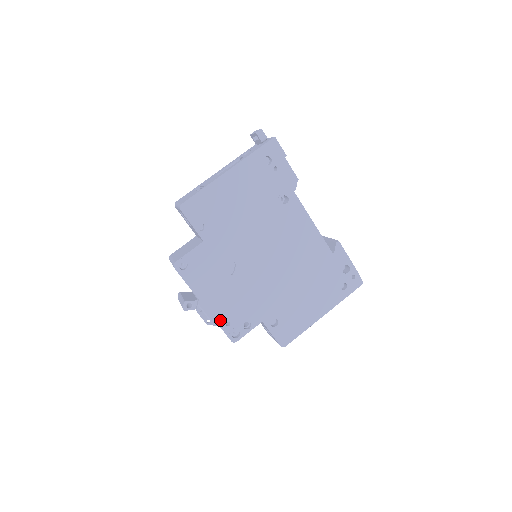
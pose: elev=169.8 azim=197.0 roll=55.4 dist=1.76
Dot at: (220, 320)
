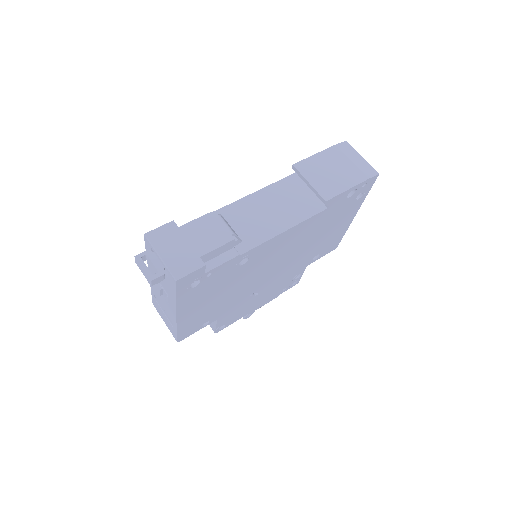
Dot at: (276, 295)
